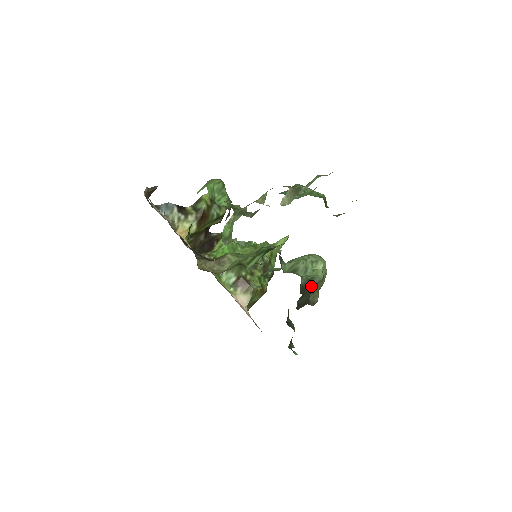
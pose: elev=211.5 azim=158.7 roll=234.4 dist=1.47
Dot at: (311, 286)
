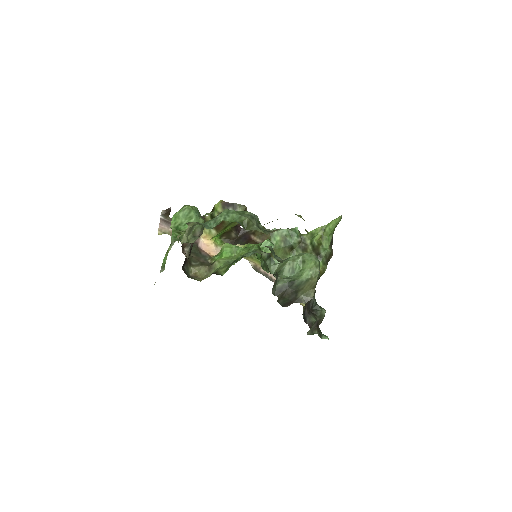
Dot at: (294, 287)
